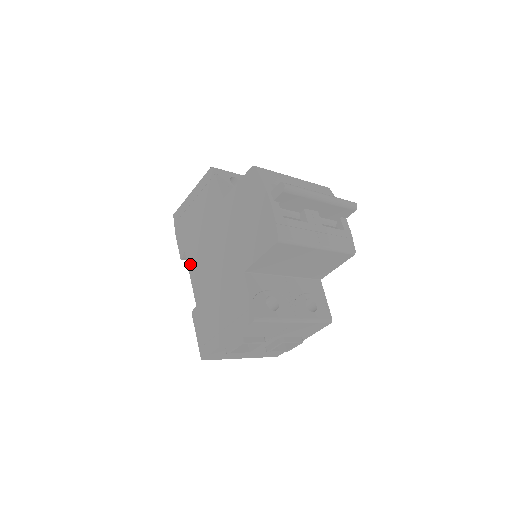
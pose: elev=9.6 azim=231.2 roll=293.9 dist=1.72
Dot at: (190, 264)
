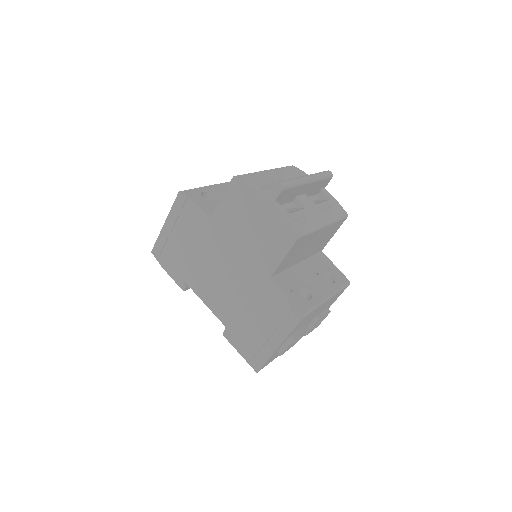
Dot at: (198, 292)
